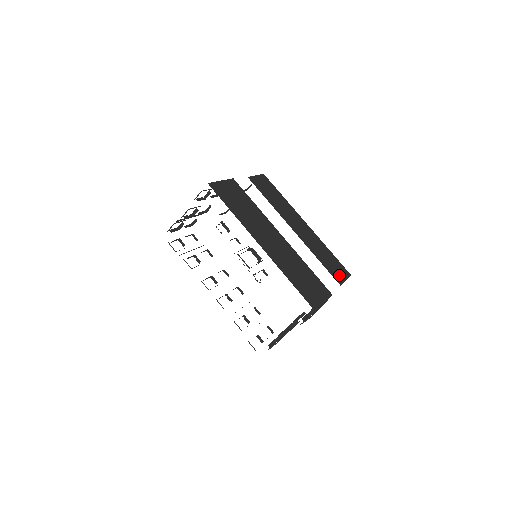
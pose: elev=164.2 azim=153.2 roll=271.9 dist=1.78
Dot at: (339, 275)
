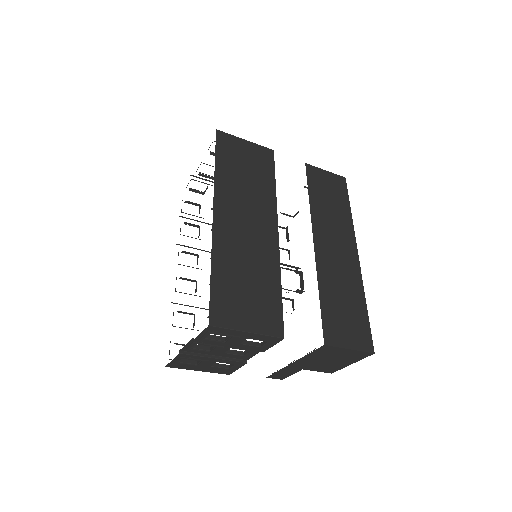
Dot at: (342, 334)
